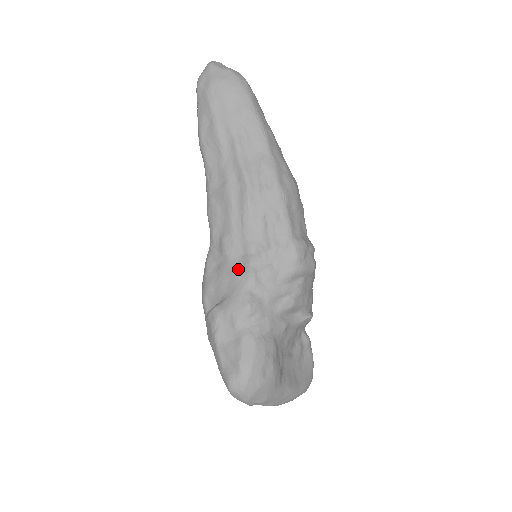
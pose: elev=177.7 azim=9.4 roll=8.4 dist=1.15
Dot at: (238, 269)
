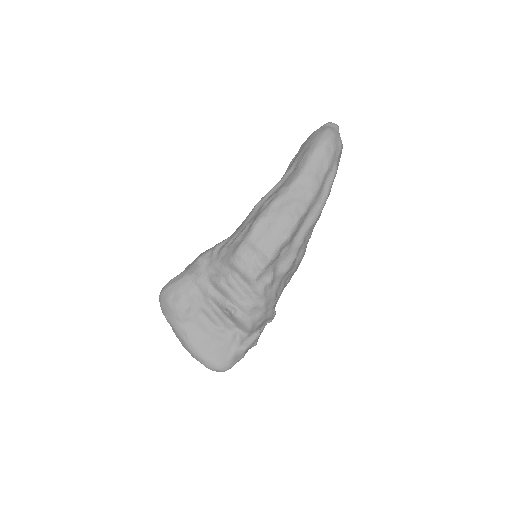
Dot at: occluded
